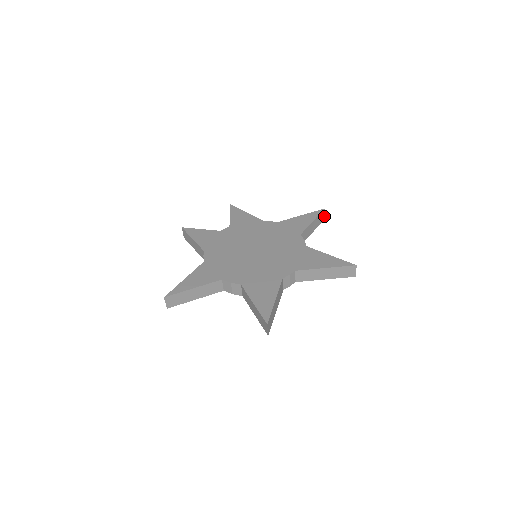
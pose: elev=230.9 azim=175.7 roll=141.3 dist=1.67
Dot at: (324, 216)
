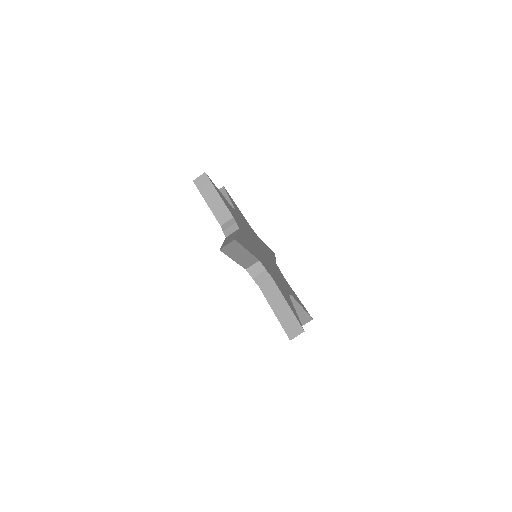
Dot at: occluded
